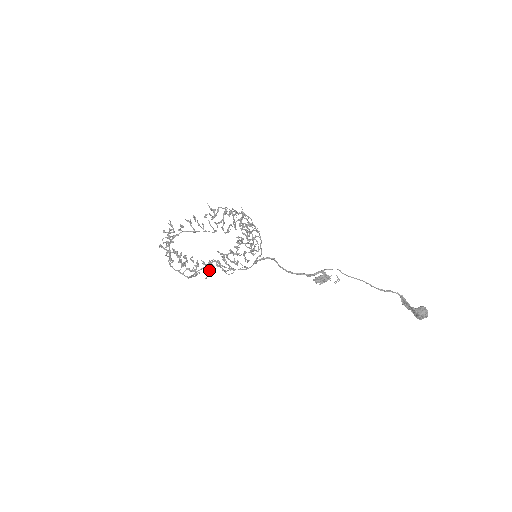
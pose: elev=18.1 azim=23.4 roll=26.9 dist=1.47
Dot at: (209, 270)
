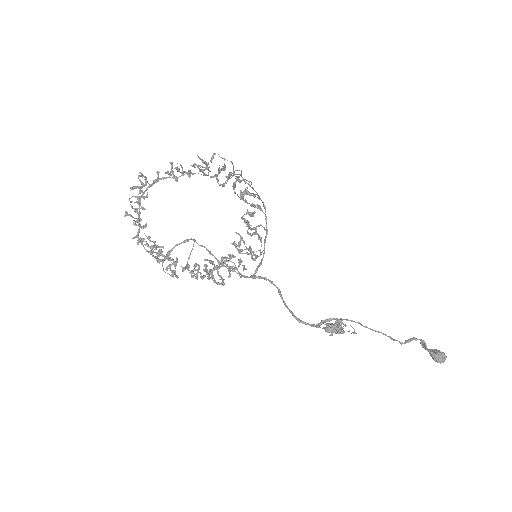
Dot at: (192, 249)
